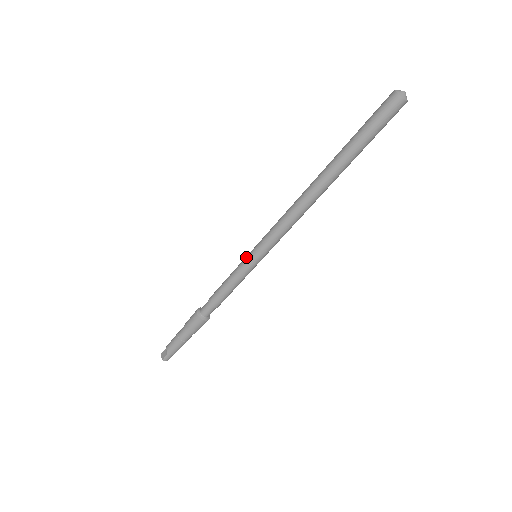
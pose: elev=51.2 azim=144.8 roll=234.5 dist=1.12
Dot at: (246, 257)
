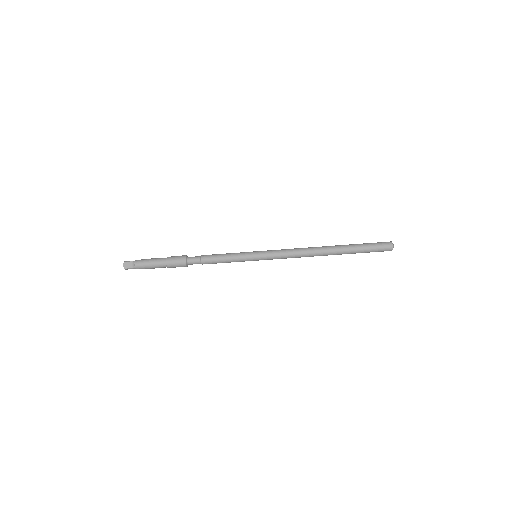
Dot at: (251, 255)
